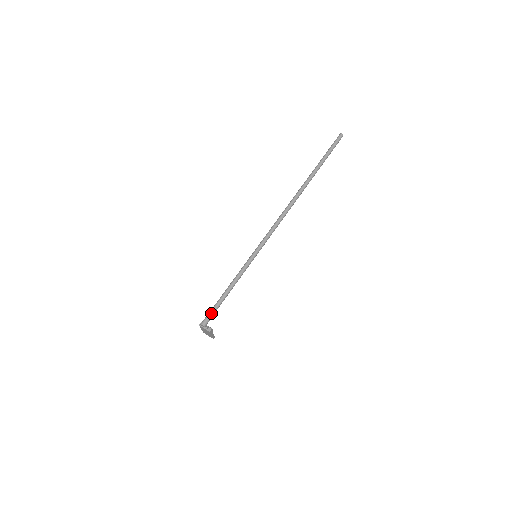
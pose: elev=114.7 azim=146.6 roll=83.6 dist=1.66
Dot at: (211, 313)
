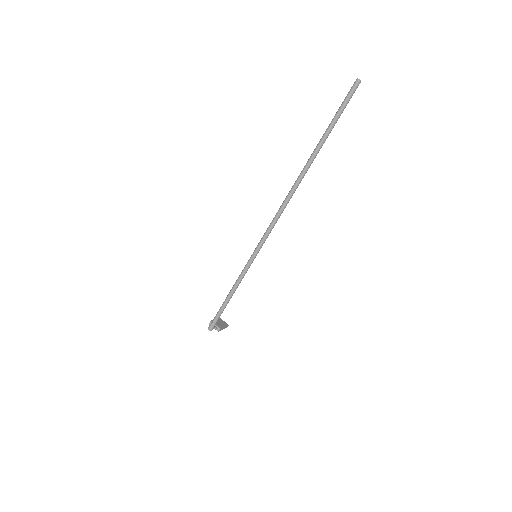
Dot at: (215, 319)
